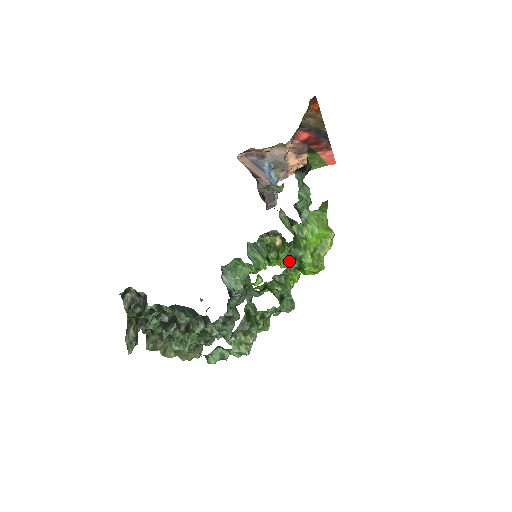
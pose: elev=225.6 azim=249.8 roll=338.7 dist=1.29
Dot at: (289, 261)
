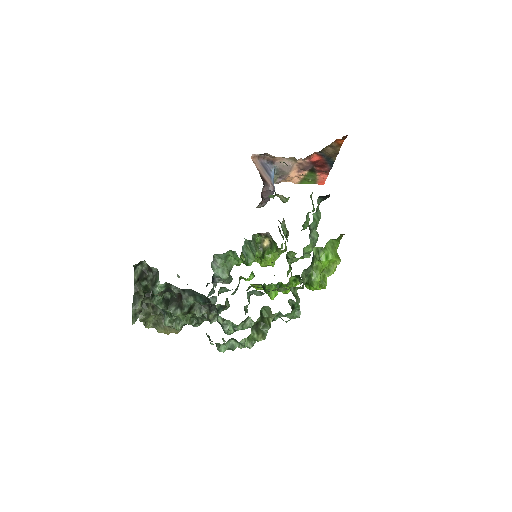
Dot at: (304, 277)
